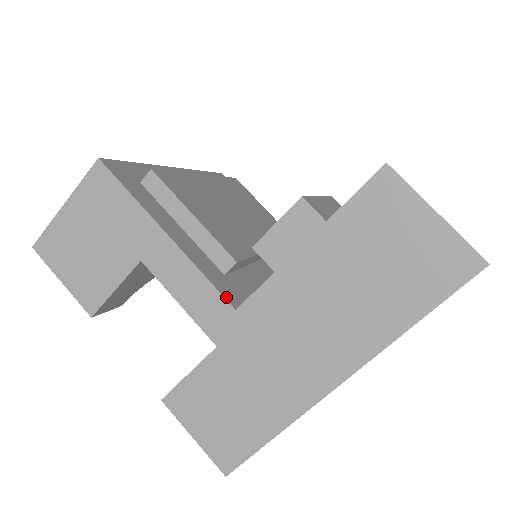
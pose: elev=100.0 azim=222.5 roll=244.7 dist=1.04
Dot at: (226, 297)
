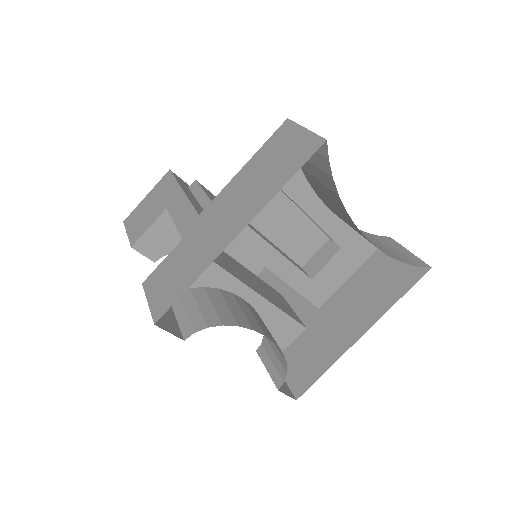
Dot at: (198, 212)
